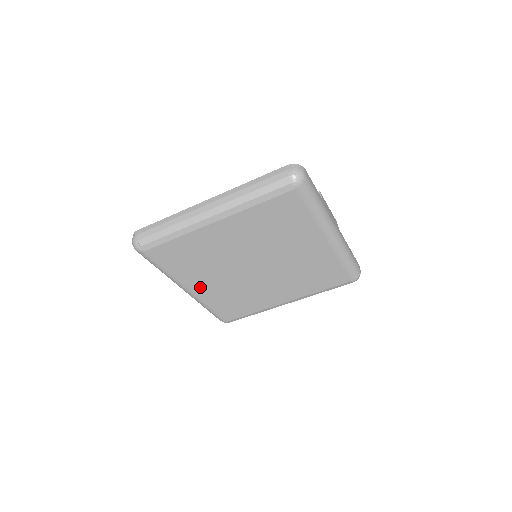
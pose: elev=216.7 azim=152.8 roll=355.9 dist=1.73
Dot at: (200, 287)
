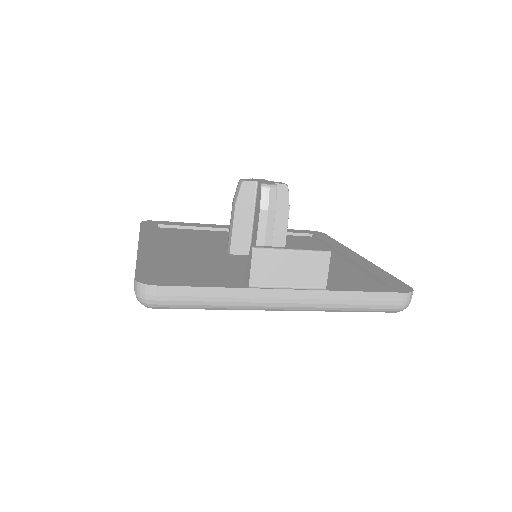
Dot at: occluded
